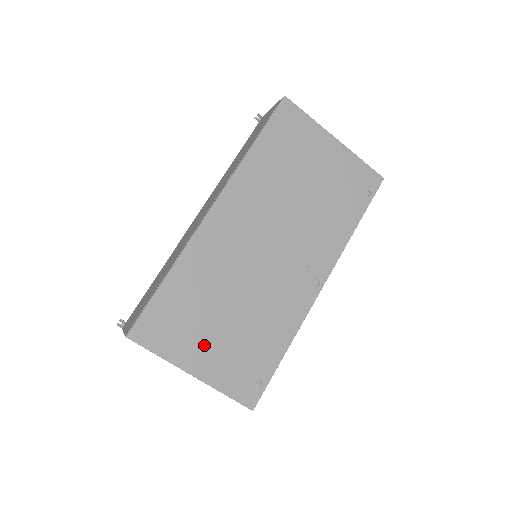
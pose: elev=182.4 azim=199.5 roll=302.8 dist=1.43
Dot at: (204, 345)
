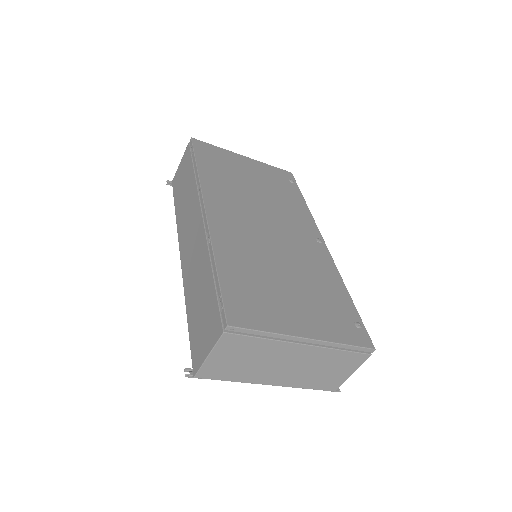
Dot at: (293, 310)
